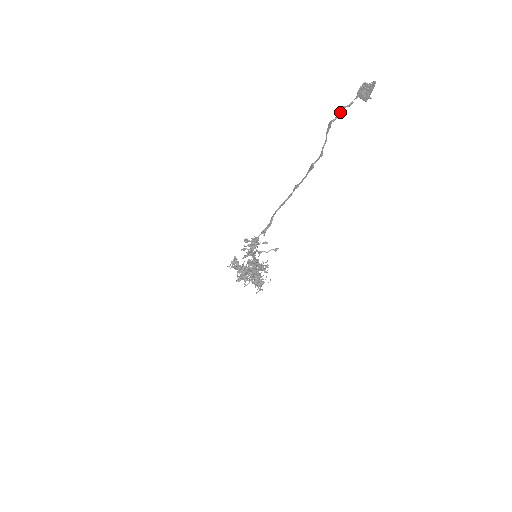
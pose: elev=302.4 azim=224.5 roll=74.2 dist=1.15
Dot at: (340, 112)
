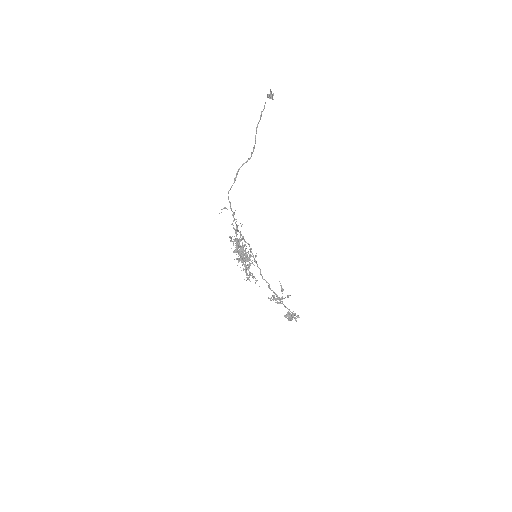
Dot at: (264, 108)
